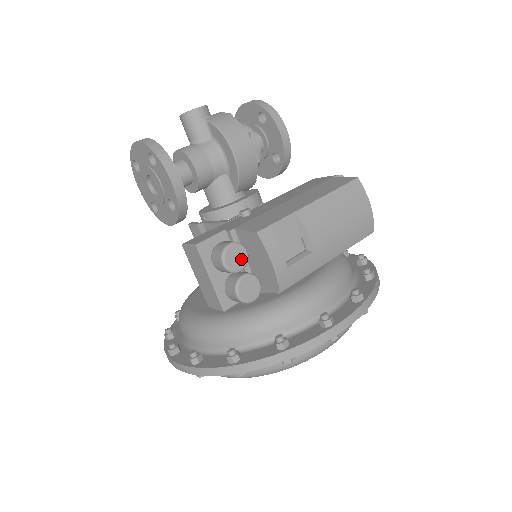
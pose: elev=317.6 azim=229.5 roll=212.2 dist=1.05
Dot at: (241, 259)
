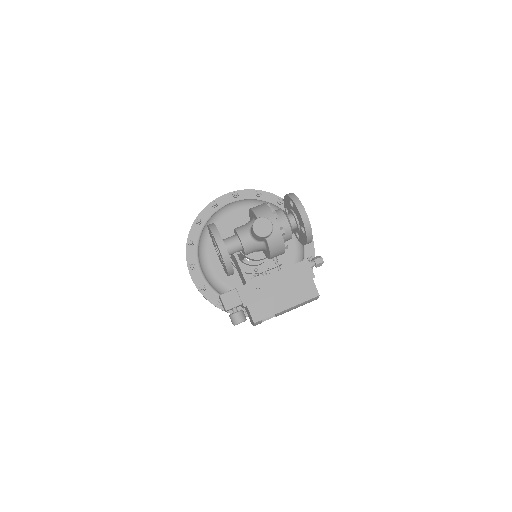
Dot at: occluded
